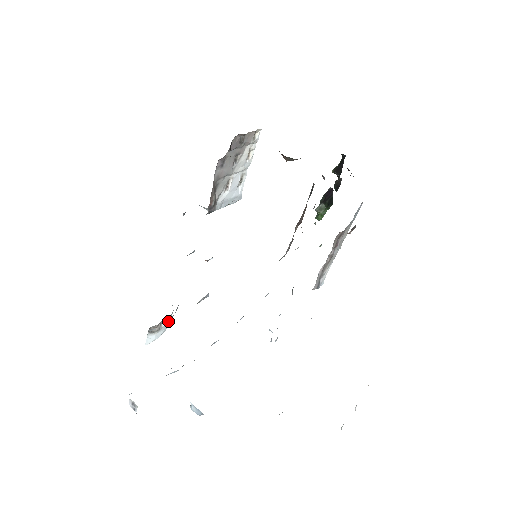
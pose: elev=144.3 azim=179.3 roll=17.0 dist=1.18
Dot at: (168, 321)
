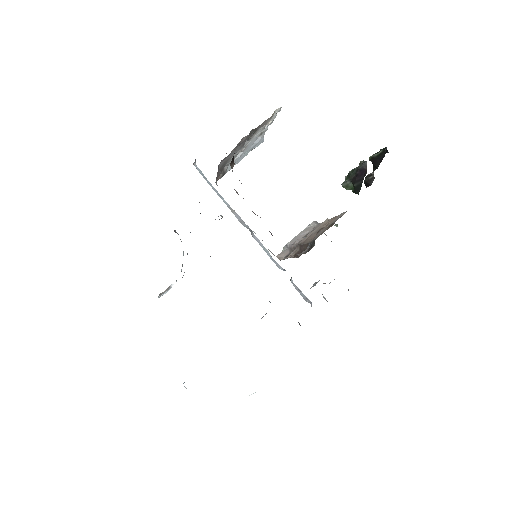
Dot at: occluded
